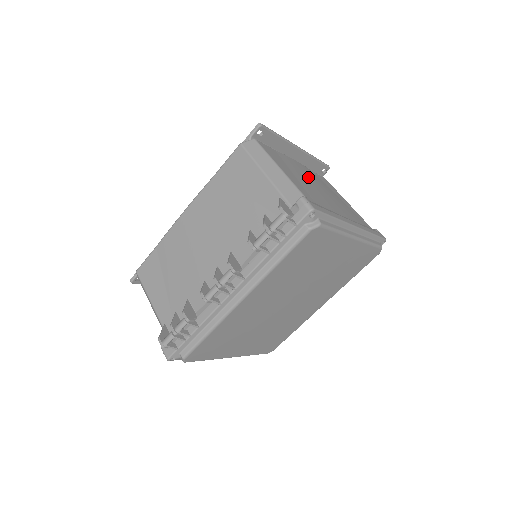
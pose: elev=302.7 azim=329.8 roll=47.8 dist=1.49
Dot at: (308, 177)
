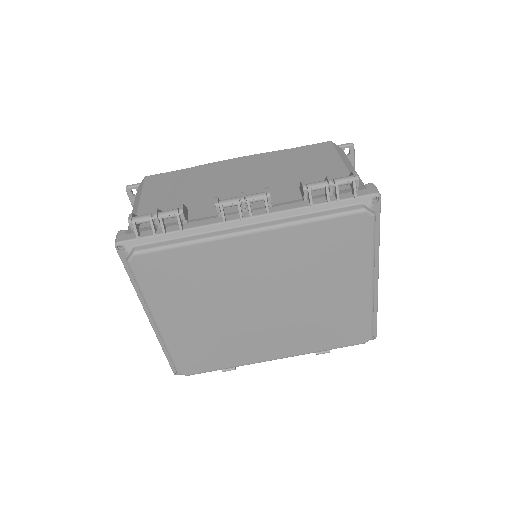
Dot at: occluded
